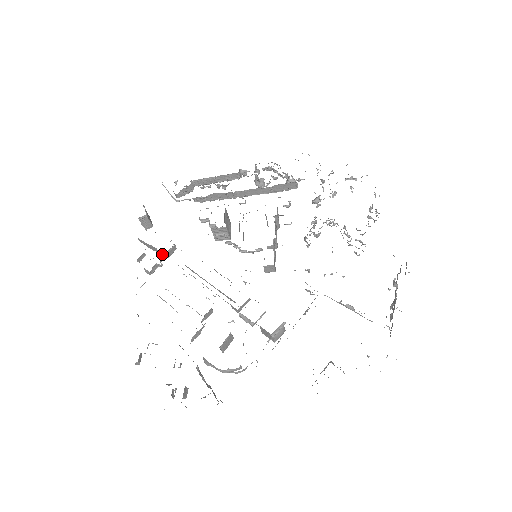
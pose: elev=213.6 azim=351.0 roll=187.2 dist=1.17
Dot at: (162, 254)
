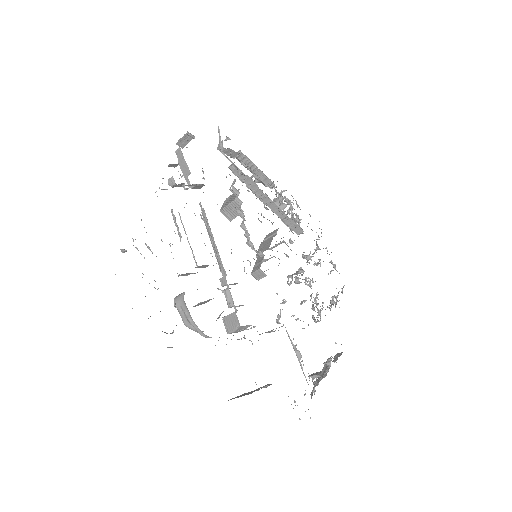
Dot at: (188, 180)
